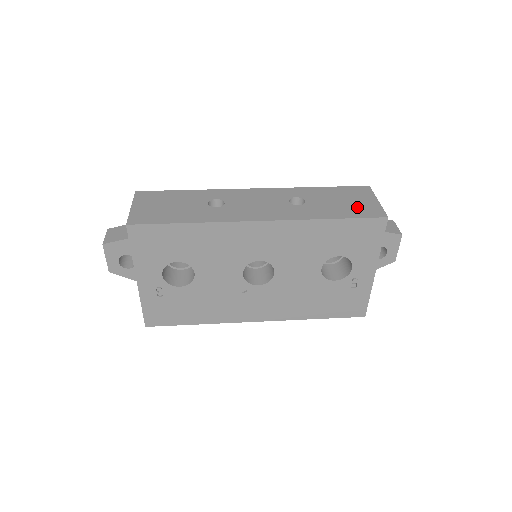
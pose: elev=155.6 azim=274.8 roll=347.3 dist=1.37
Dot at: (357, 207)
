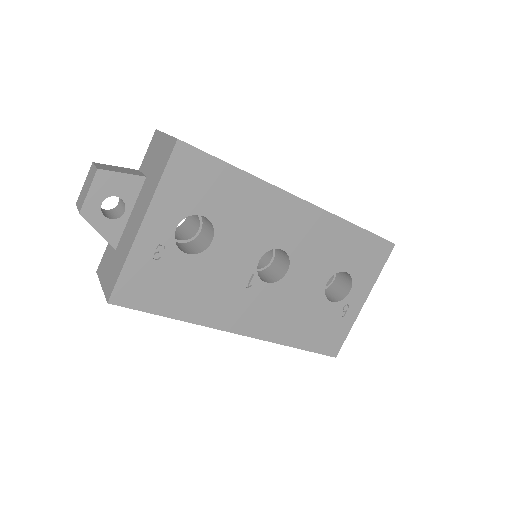
Dot at: occluded
